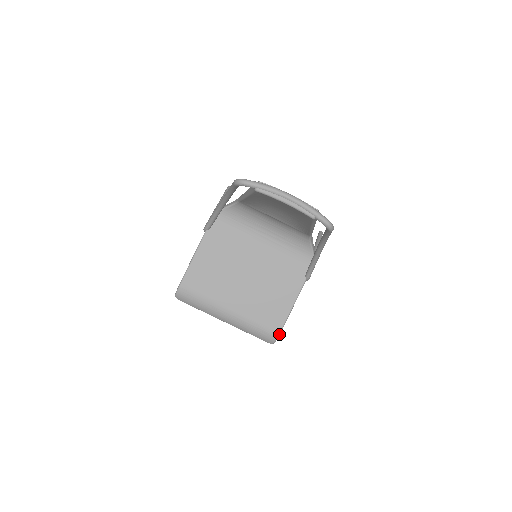
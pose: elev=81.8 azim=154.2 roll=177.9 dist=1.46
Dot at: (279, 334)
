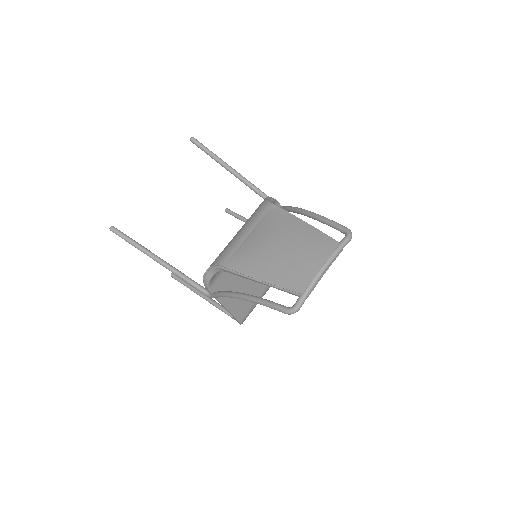
Dot at: occluded
